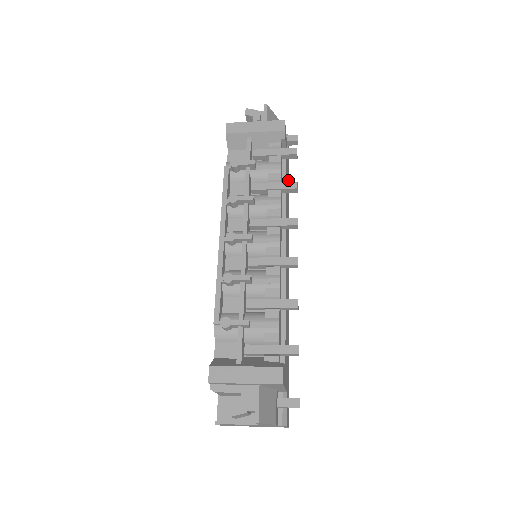
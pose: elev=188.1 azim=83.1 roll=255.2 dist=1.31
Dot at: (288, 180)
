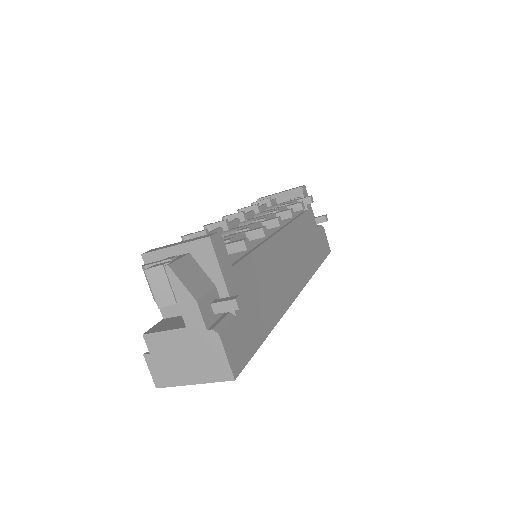
Dot at: (316, 247)
